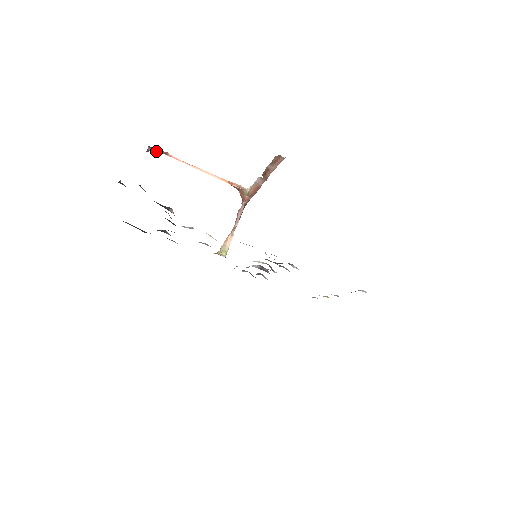
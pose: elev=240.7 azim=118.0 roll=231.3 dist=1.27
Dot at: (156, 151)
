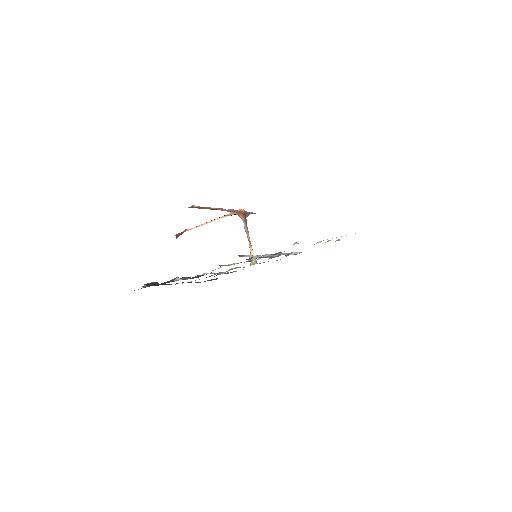
Dot at: (180, 234)
